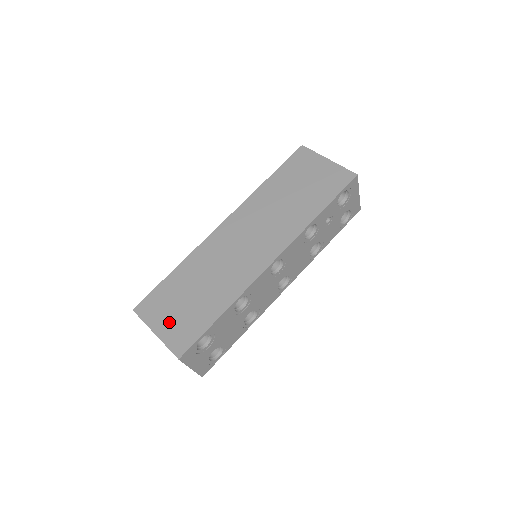
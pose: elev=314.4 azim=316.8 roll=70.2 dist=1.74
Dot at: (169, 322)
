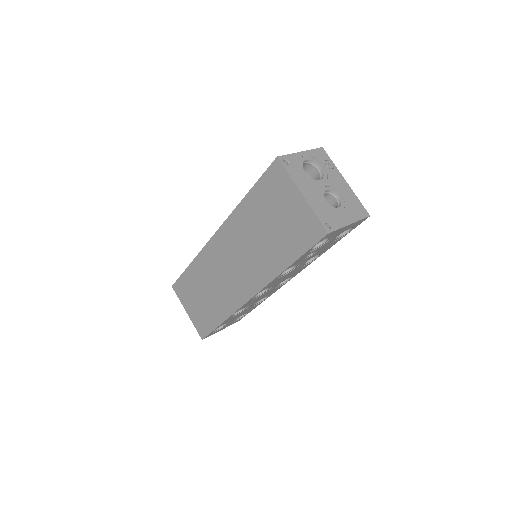
Dot at: (193, 310)
